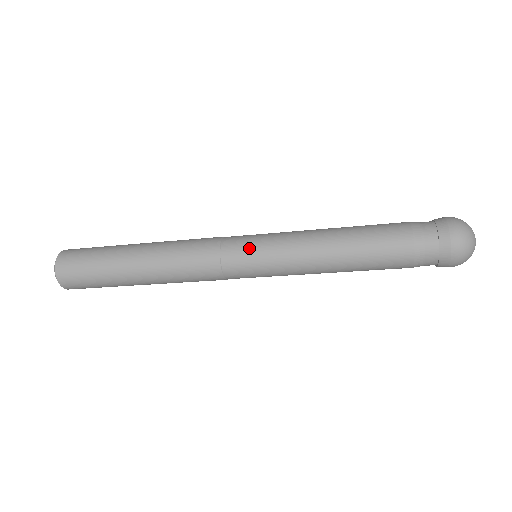
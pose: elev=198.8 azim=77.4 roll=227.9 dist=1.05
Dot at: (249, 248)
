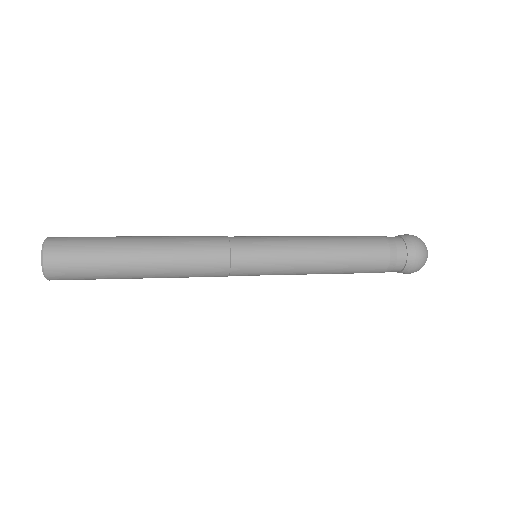
Dot at: (257, 246)
